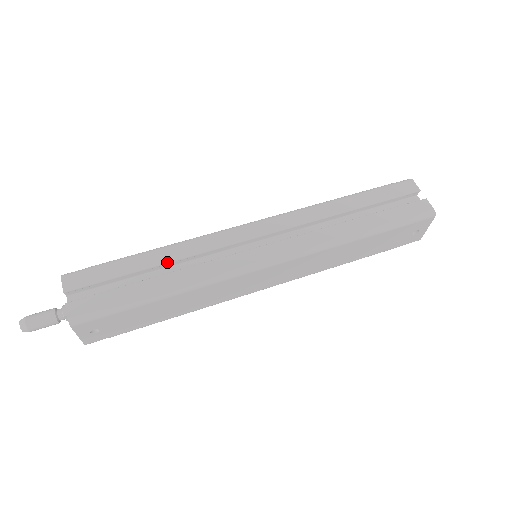
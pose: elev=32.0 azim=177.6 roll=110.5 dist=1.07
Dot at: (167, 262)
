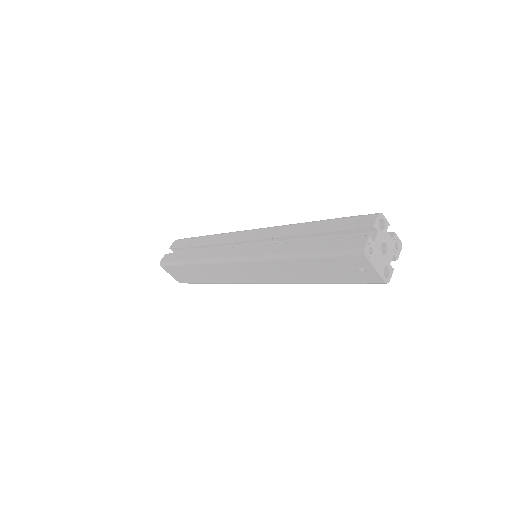
Dot at: (204, 244)
